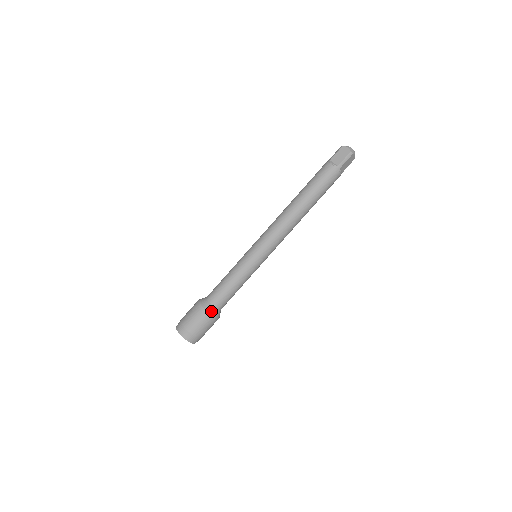
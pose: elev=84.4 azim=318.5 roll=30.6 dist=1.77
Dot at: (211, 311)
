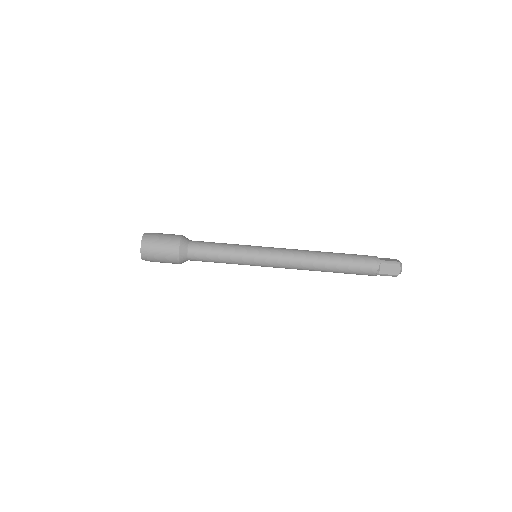
Dot at: (182, 260)
